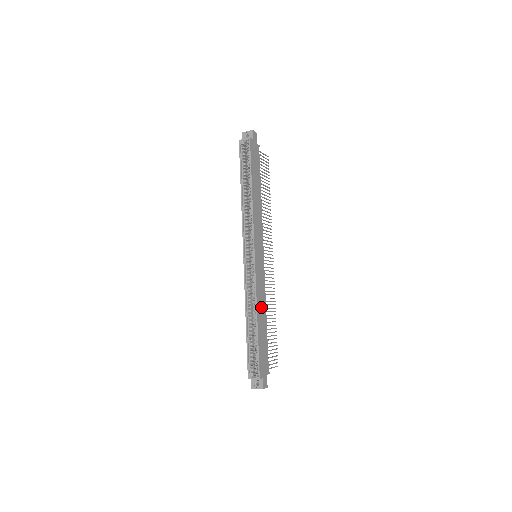
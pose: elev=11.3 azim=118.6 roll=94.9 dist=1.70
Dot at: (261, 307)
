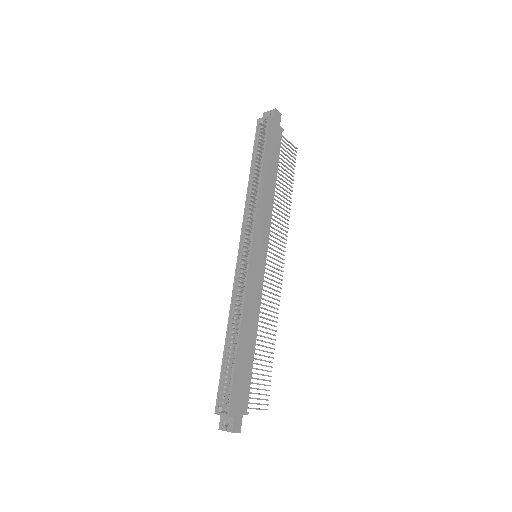
Dot at: (249, 320)
